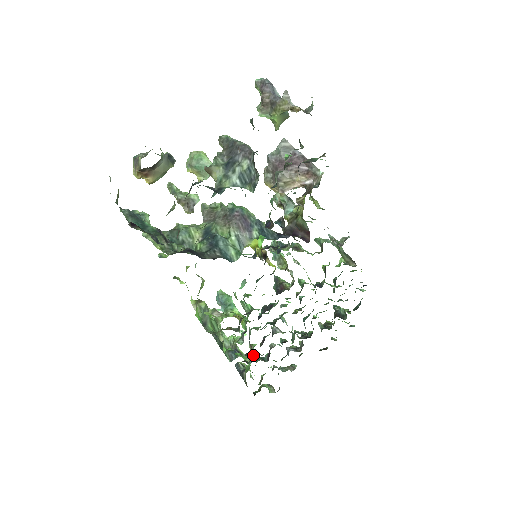
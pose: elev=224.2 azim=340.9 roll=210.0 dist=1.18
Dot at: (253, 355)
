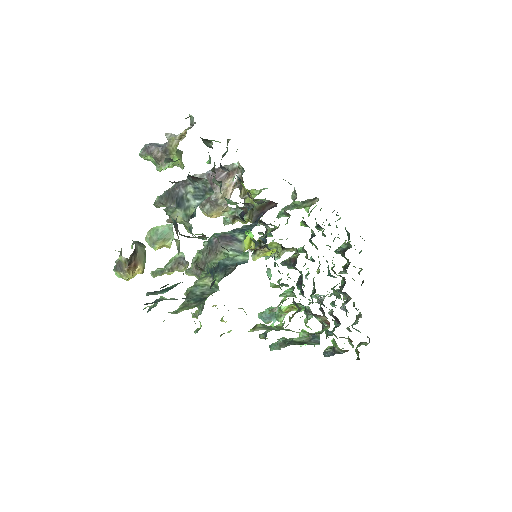
Dot at: occluded
